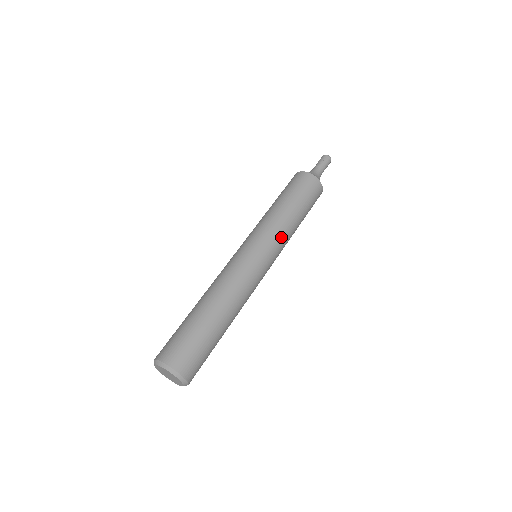
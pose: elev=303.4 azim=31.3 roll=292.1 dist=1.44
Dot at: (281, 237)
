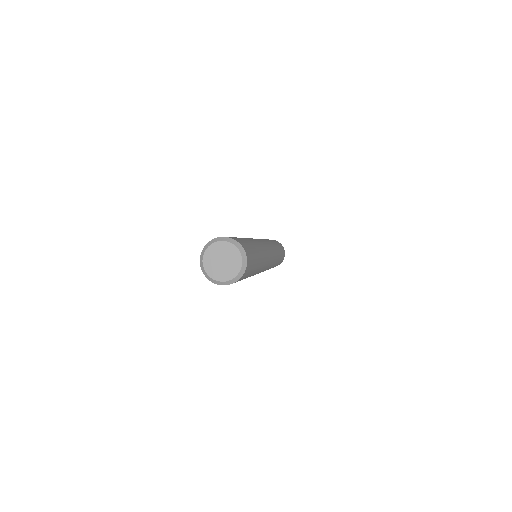
Dot at: (273, 246)
